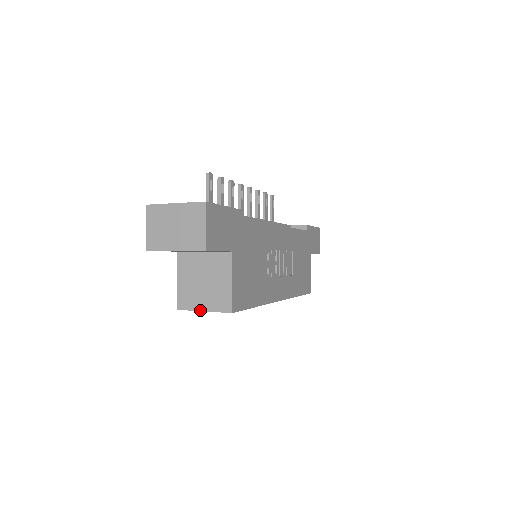
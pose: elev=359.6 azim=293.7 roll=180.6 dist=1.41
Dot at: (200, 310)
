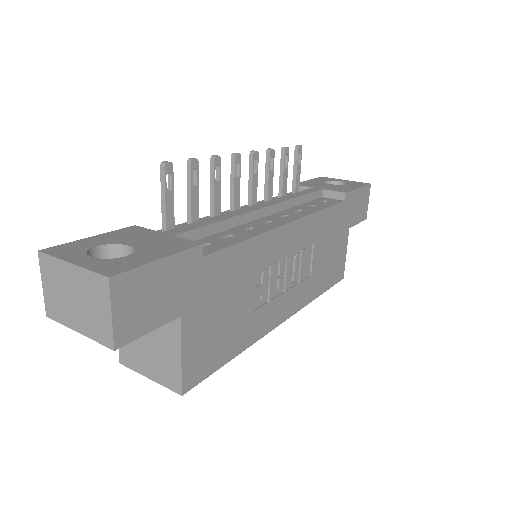
Dot at: (145, 375)
